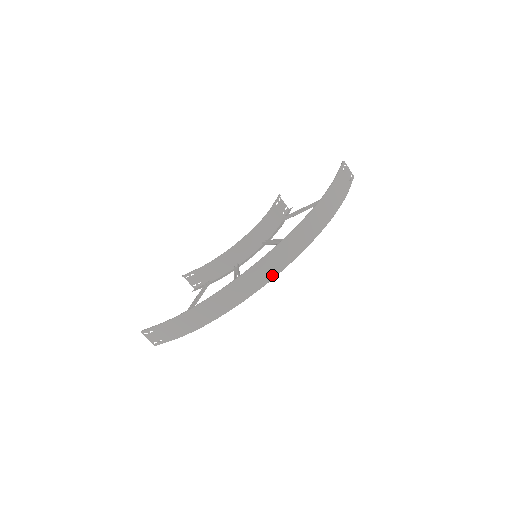
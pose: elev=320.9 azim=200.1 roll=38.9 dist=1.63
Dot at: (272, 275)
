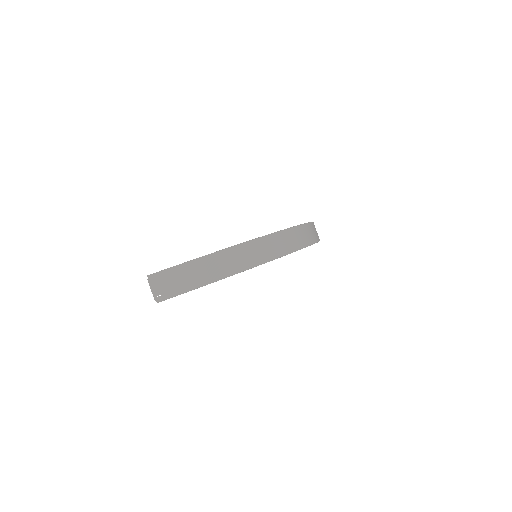
Dot at: (304, 244)
